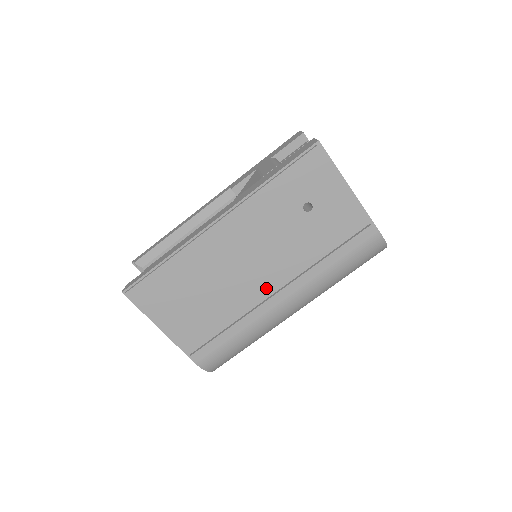
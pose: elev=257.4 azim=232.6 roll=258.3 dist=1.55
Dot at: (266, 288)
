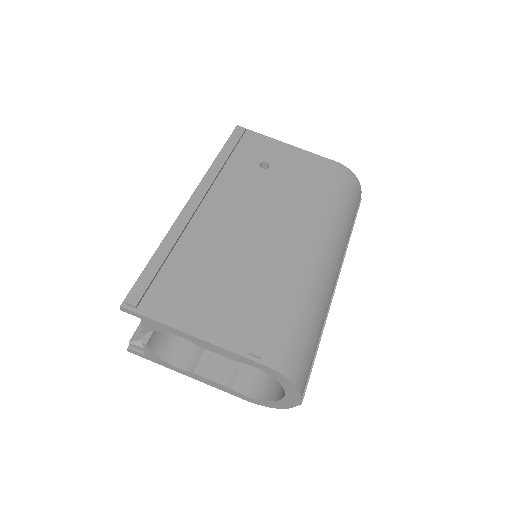
Dot at: (280, 241)
